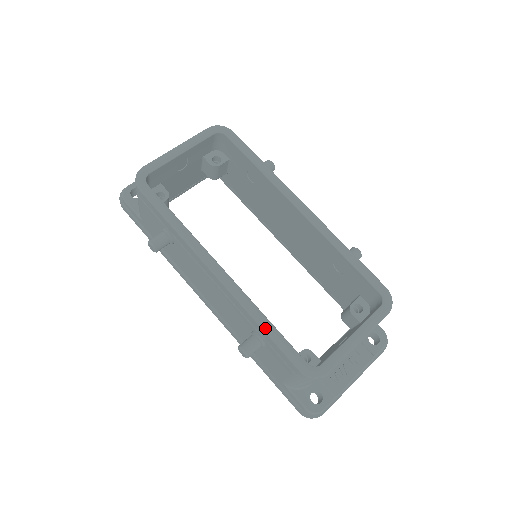
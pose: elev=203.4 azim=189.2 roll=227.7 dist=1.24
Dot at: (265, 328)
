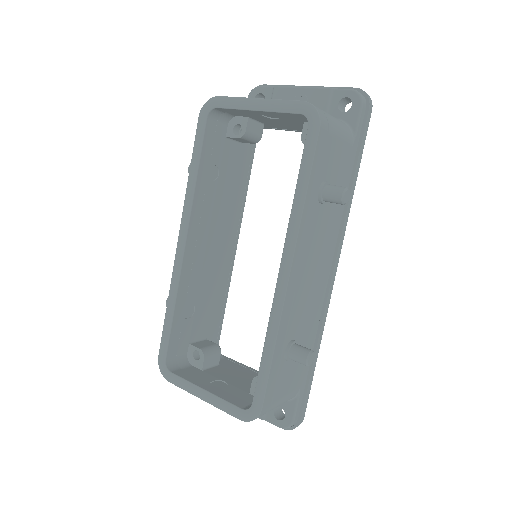
Dot at: (167, 310)
